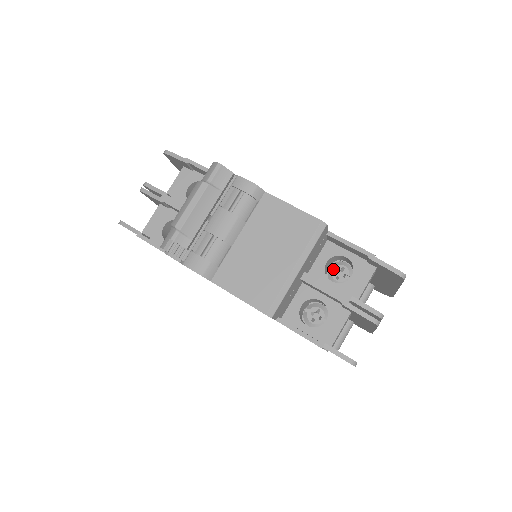
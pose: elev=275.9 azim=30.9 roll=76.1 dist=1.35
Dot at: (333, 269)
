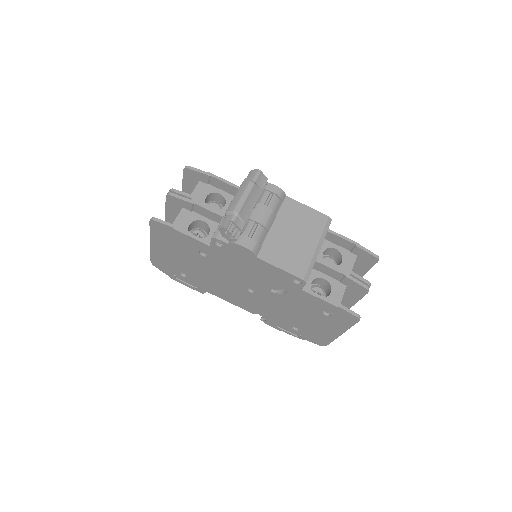
Dot at: occluded
